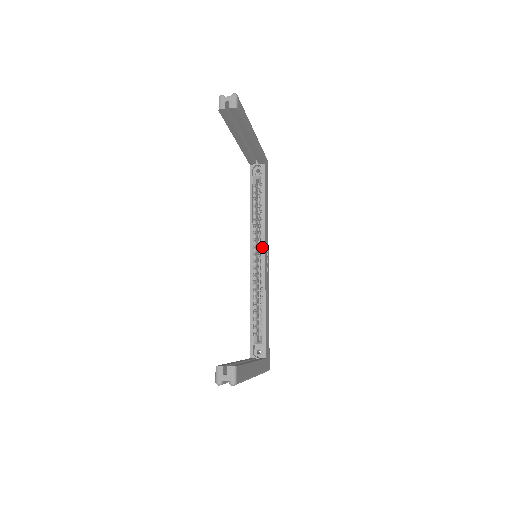
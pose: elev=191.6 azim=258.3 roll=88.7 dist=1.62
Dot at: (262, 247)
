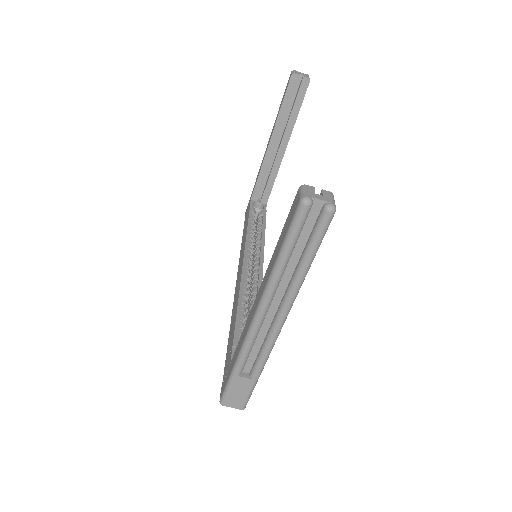
Dot at: (260, 257)
